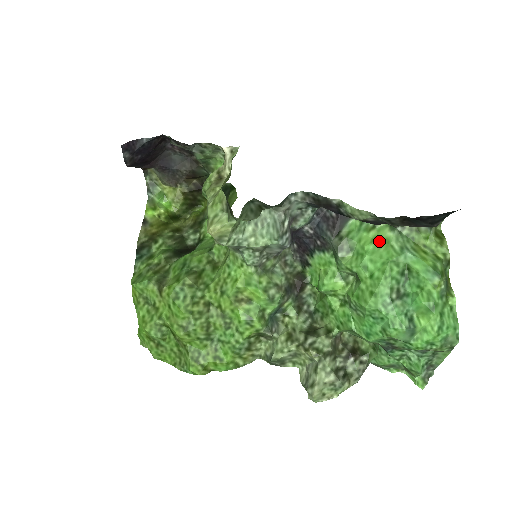
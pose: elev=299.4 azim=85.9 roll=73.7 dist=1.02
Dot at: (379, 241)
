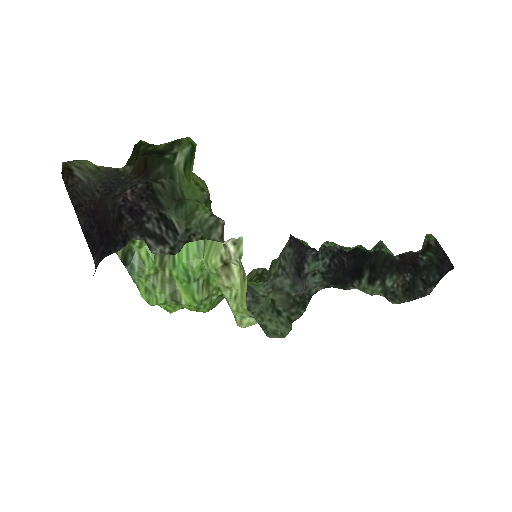
Dot at: occluded
